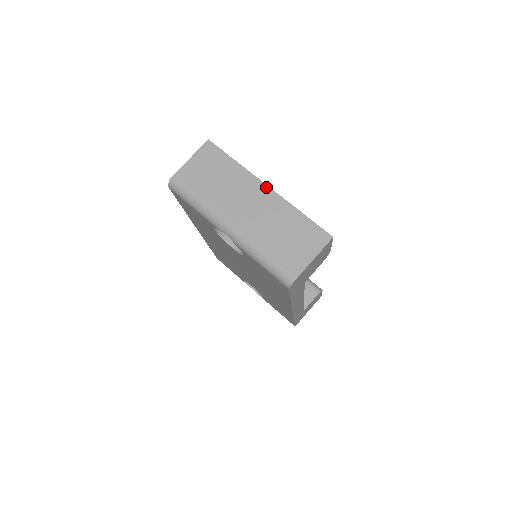
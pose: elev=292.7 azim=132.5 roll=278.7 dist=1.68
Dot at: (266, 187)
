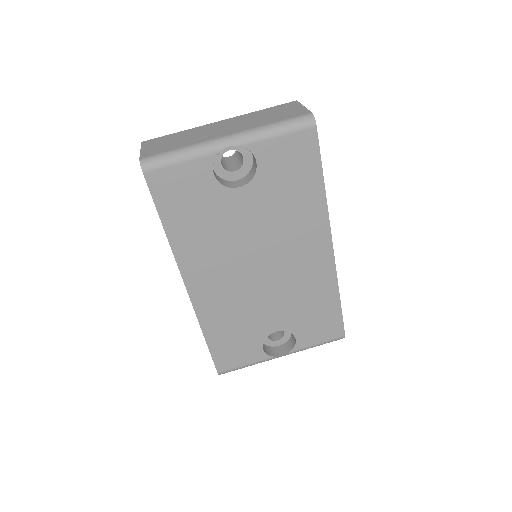
Dot at: (220, 121)
